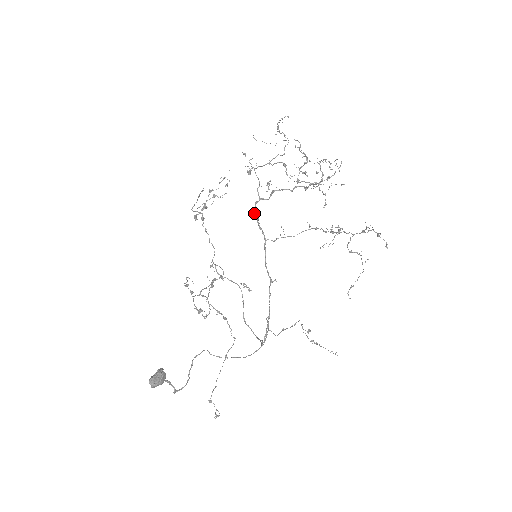
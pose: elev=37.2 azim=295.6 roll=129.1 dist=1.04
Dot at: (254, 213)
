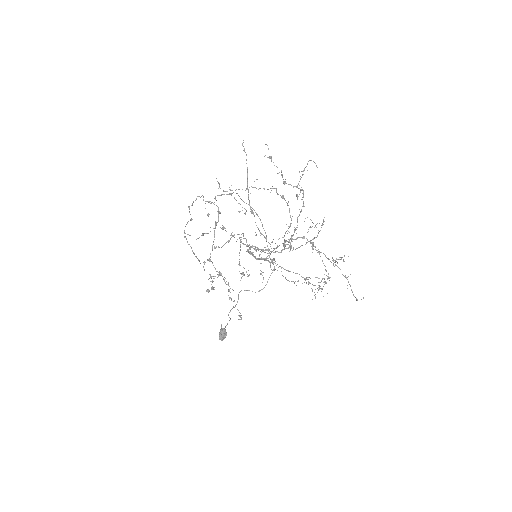
Dot at: occluded
